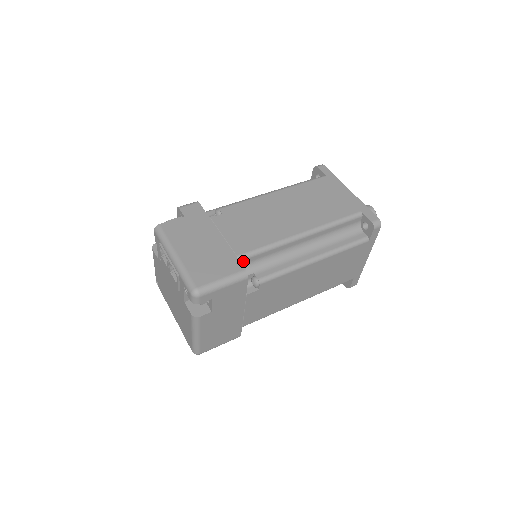
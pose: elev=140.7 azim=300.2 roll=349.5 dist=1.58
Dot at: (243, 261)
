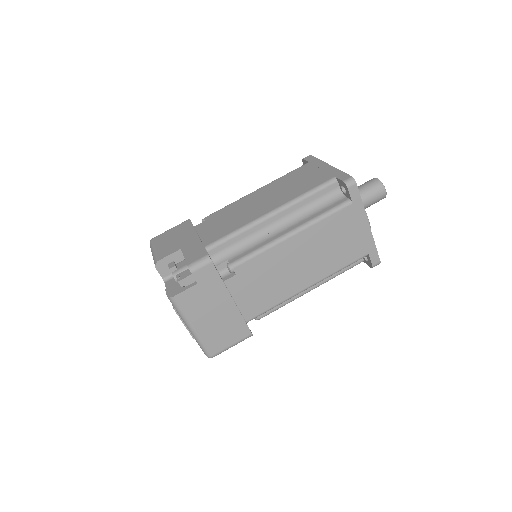
Dot at: occluded
